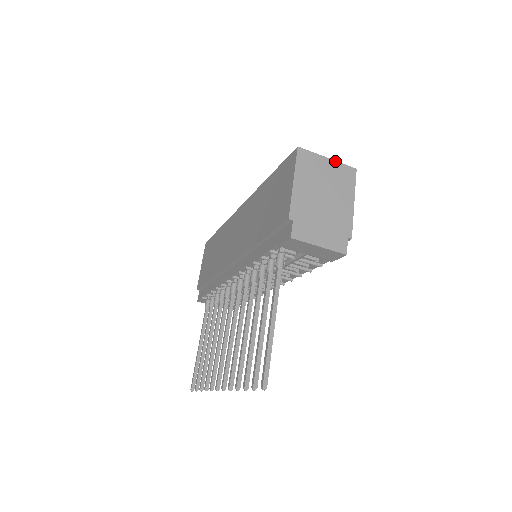
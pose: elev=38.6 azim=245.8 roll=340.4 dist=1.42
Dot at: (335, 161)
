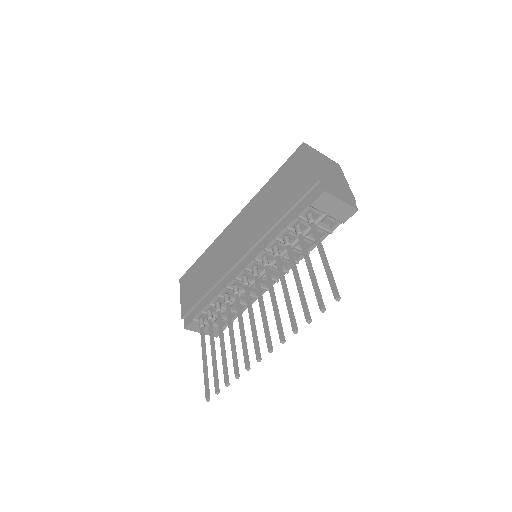
Dot at: (326, 157)
